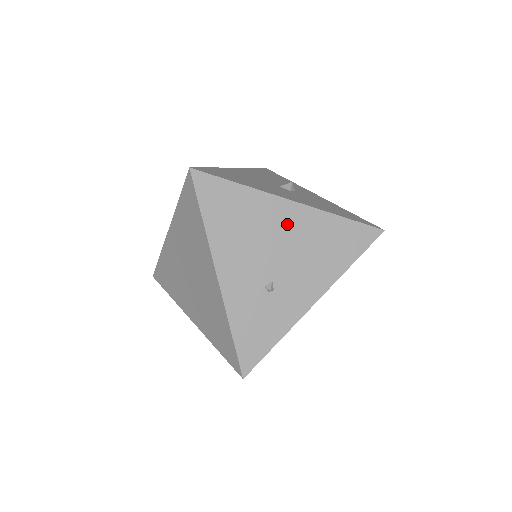
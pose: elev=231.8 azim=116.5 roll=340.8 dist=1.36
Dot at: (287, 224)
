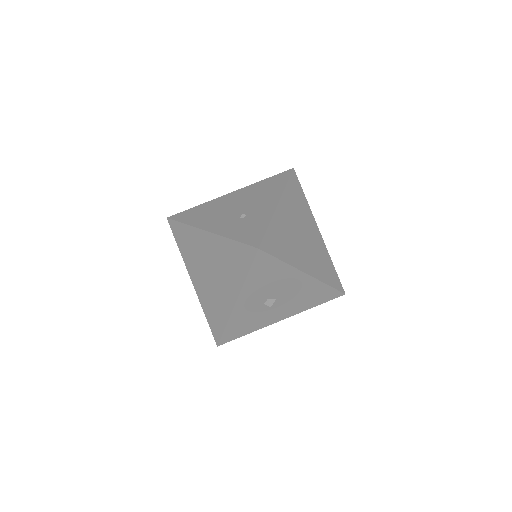
Dot at: (234, 198)
